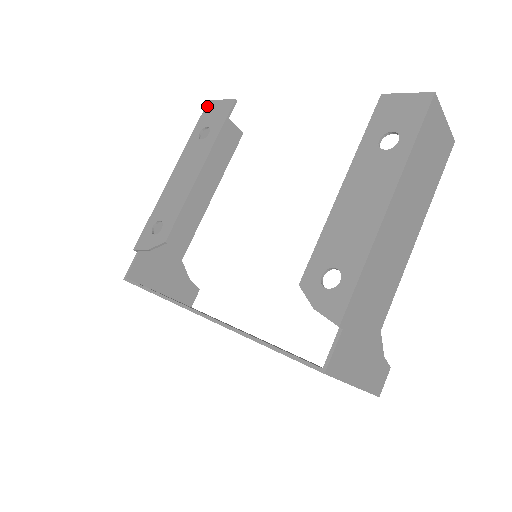
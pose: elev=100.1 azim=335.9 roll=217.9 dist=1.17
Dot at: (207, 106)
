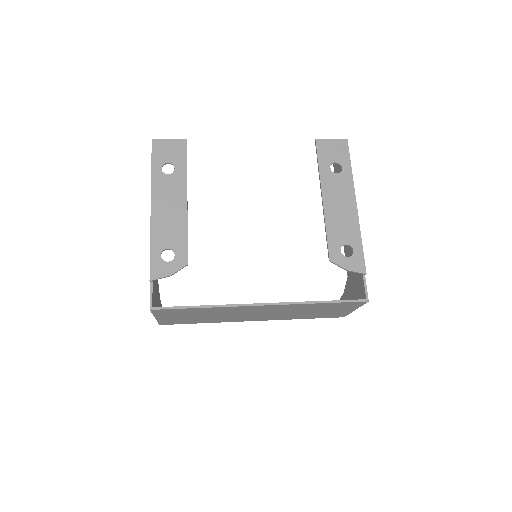
Dot at: (154, 144)
